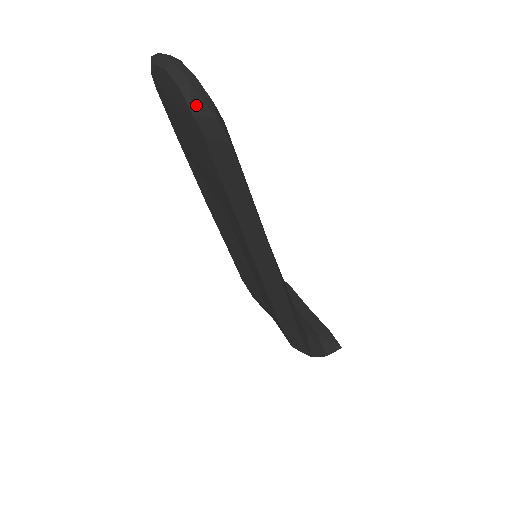
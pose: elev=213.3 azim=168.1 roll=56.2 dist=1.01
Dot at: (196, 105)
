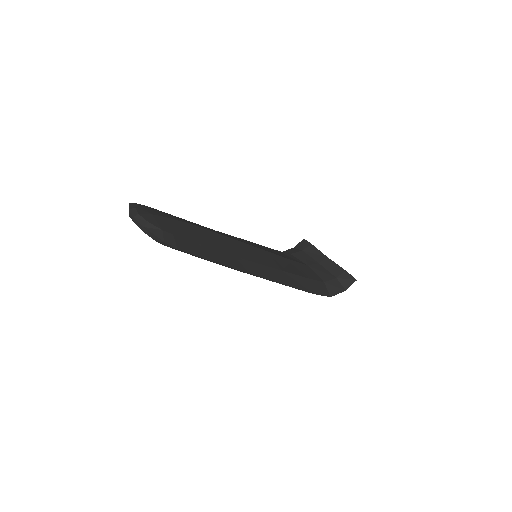
Dot at: (154, 237)
